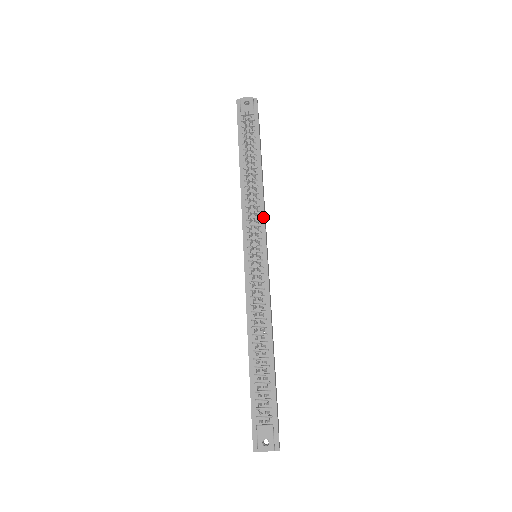
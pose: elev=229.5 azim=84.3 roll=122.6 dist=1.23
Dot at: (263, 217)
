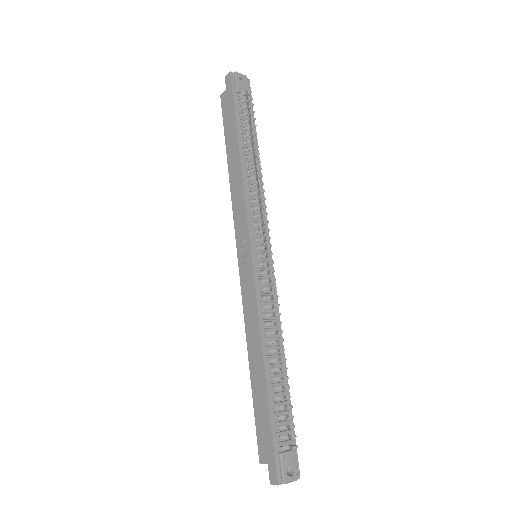
Dot at: occluded
